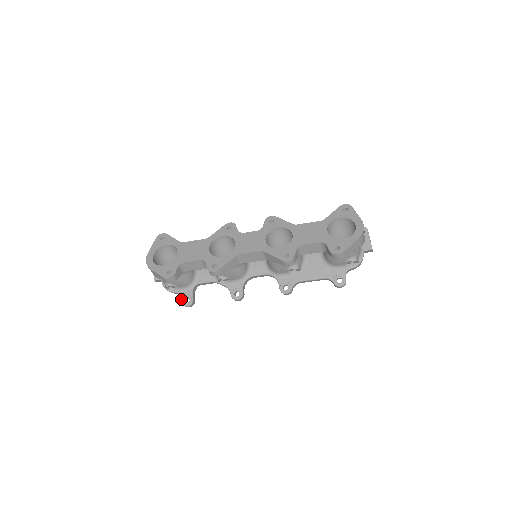
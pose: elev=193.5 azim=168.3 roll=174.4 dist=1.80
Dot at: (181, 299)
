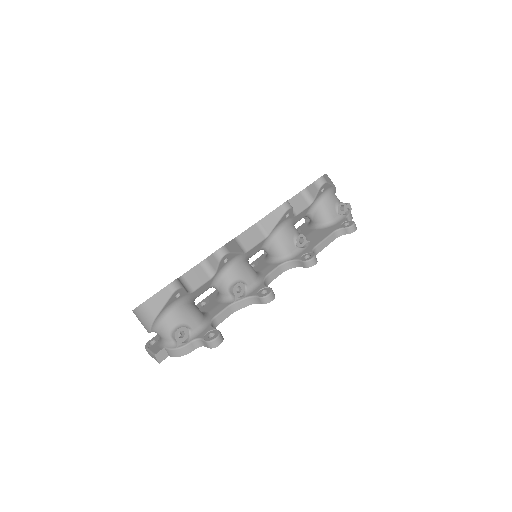
Dot at: (203, 339)
